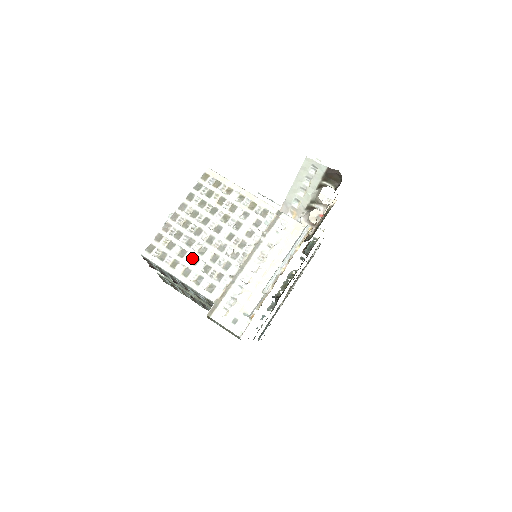
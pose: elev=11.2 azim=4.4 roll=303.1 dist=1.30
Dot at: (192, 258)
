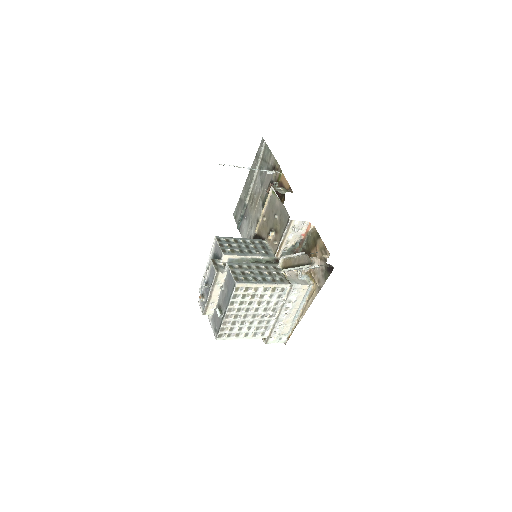
Dot at: (247, 328)
